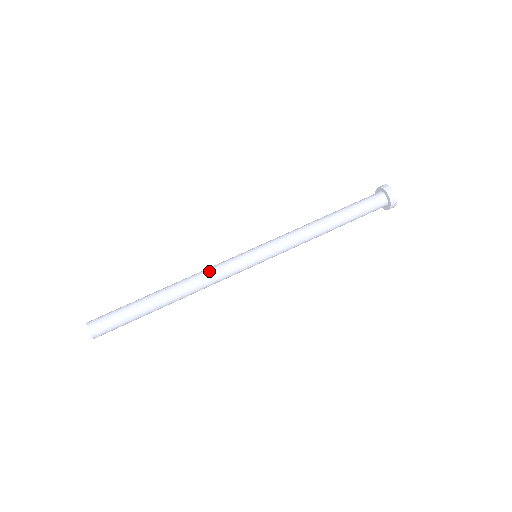
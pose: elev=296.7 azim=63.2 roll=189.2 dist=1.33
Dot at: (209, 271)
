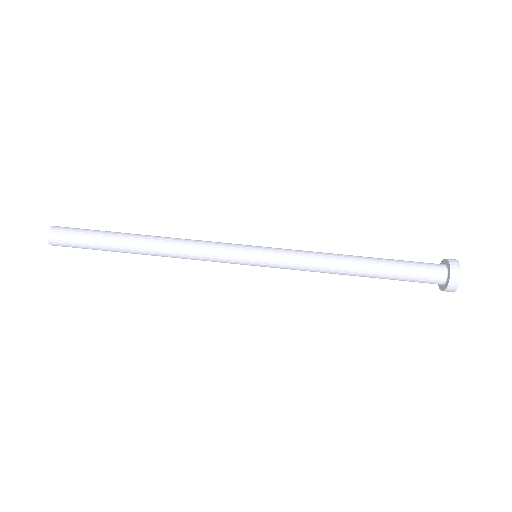
Dot at: (196, 241)
